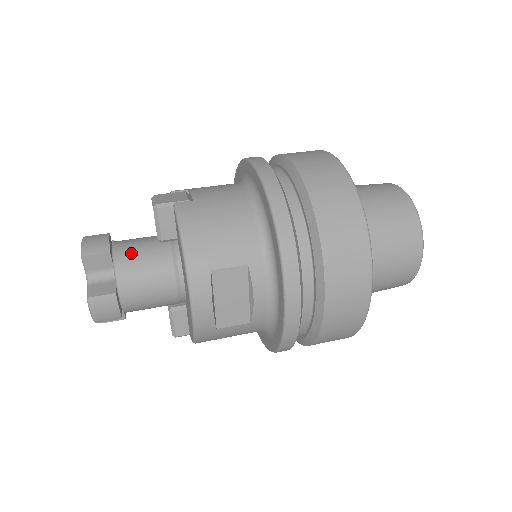
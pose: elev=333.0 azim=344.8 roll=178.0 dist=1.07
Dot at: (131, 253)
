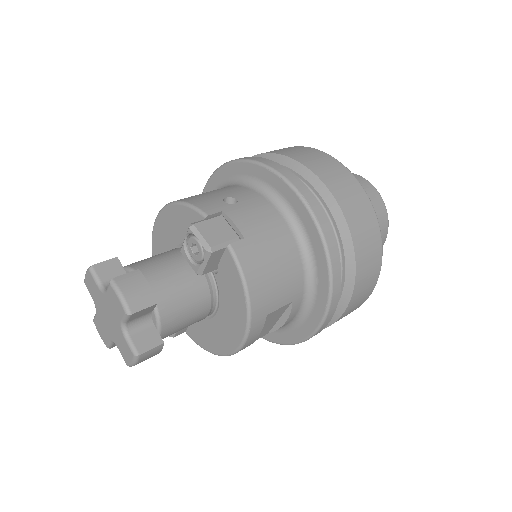
Dot at: (170, 293)
